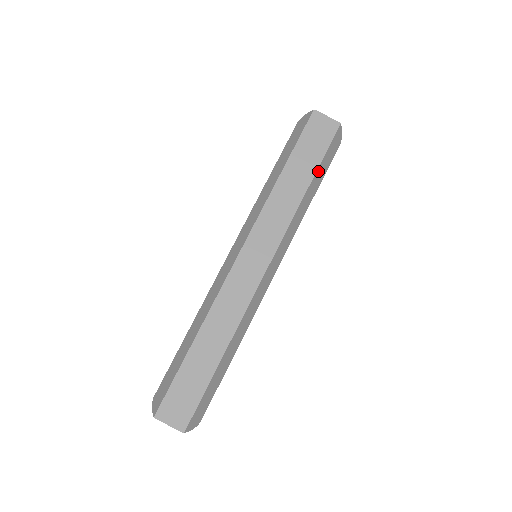
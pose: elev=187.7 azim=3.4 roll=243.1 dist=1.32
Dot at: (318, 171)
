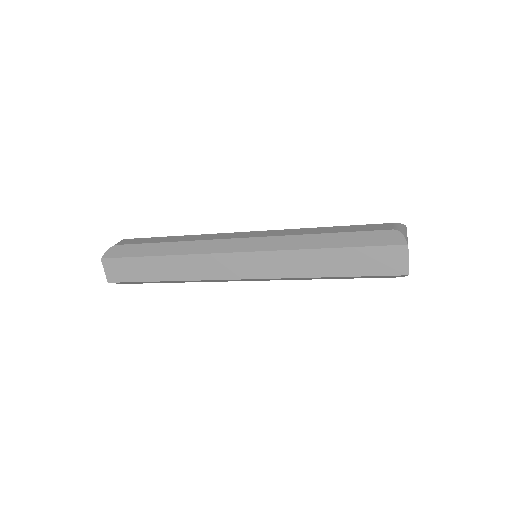
Dot at: (350, 277)
